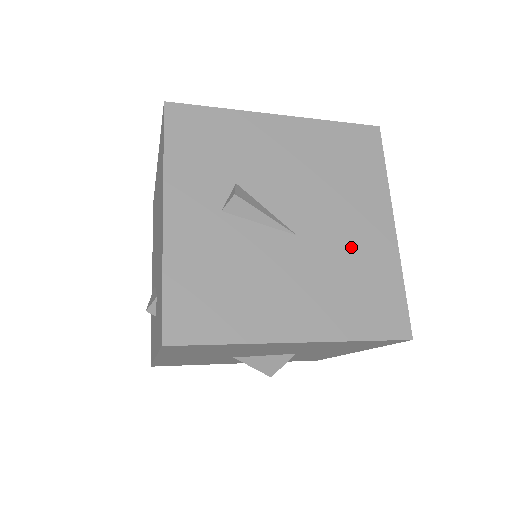
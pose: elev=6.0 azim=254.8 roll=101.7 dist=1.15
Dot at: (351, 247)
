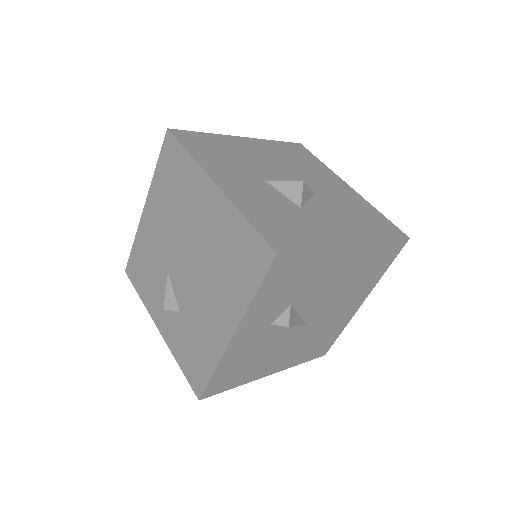
Dot at: (330, 322)
